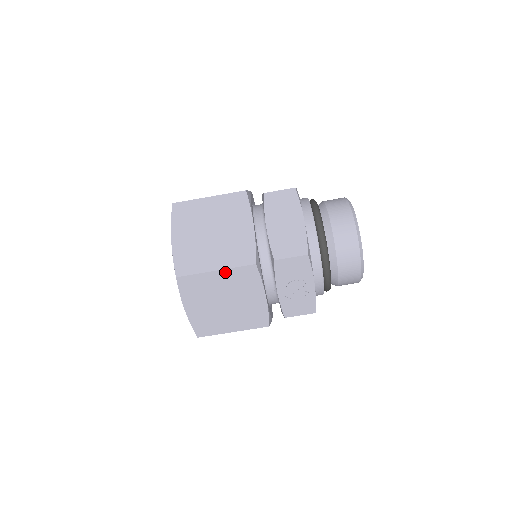
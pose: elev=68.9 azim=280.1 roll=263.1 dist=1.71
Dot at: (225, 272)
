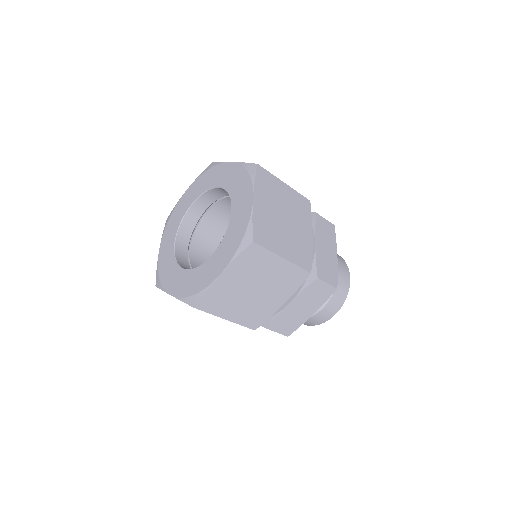
Dot at: (231, 321)
